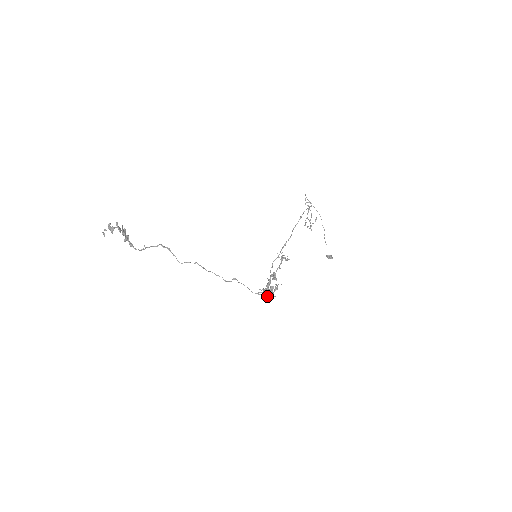
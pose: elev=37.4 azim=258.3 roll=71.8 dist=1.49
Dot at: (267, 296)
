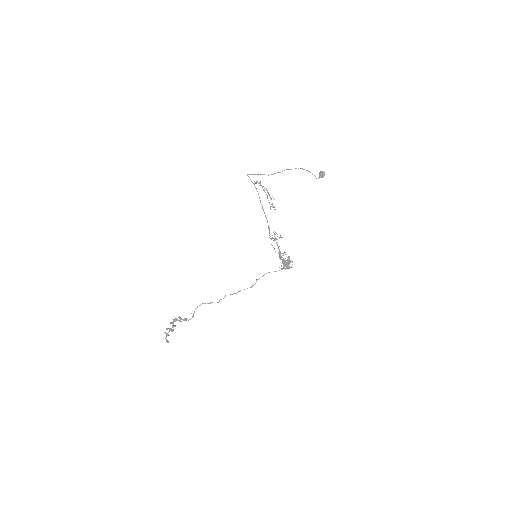
Dot at: occluded
